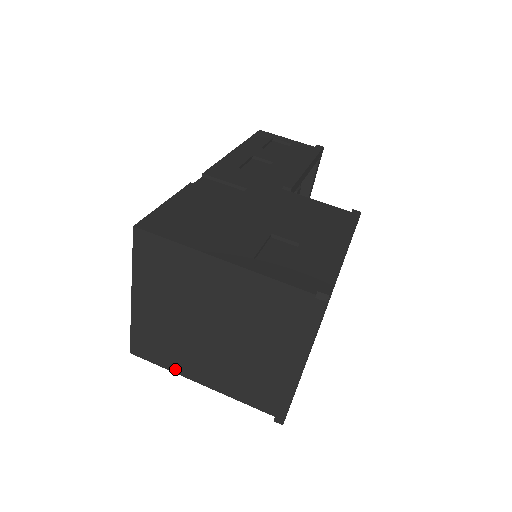
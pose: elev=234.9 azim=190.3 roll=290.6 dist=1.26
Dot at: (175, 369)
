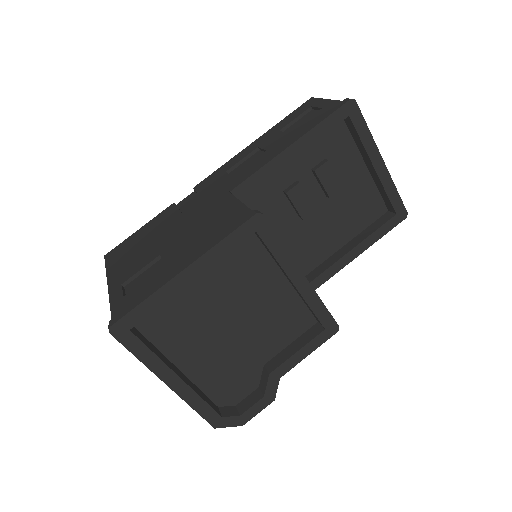
Dot at: occluded
